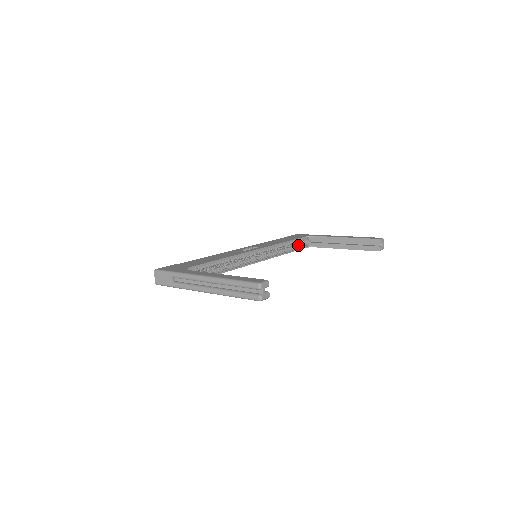
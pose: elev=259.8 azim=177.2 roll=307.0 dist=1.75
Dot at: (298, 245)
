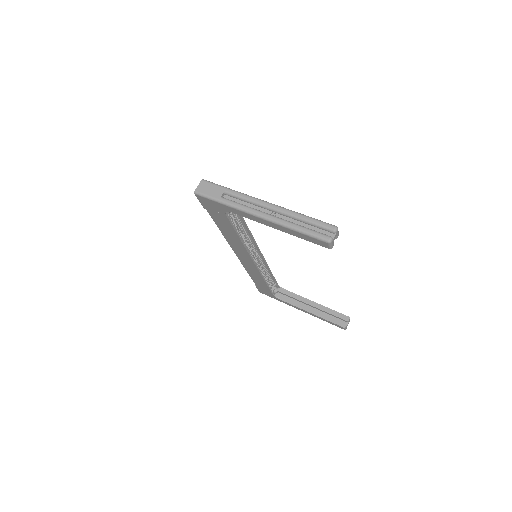
Dot at: occluded
